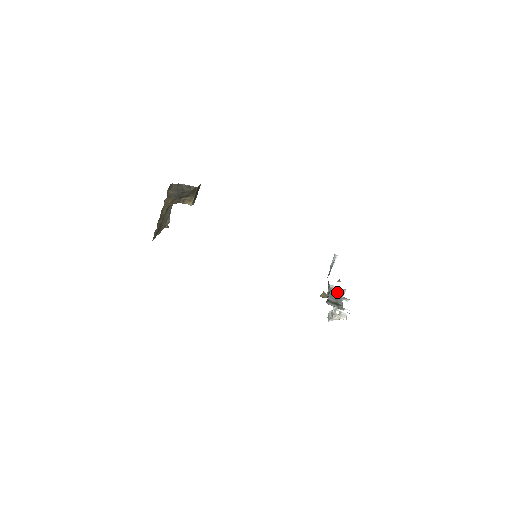
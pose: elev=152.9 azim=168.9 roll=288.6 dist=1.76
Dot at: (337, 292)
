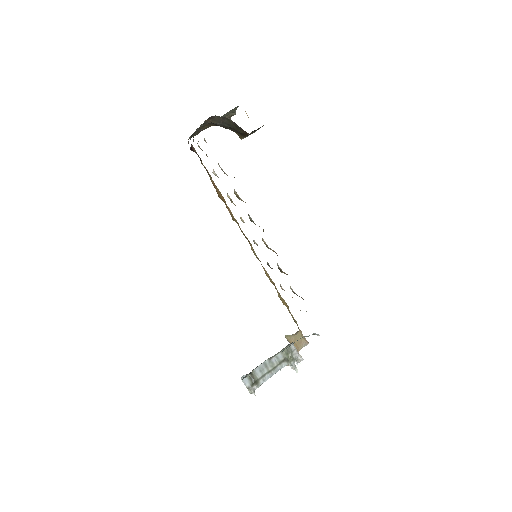
Dot at: (284, 361)
